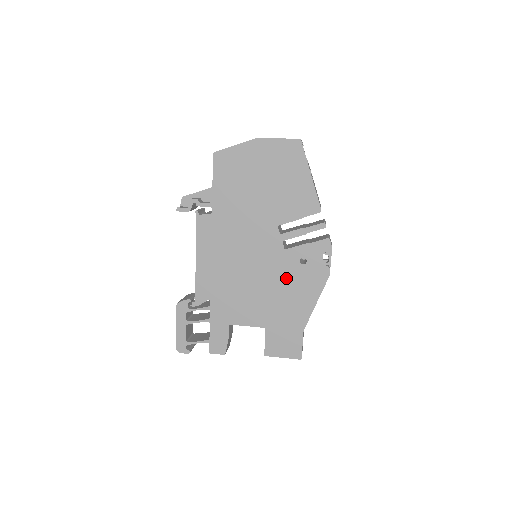
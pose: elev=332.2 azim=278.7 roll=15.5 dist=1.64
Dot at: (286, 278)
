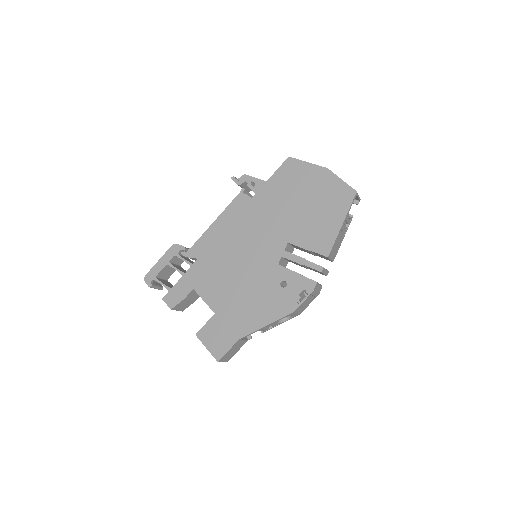
Dot at: (261, 287)
